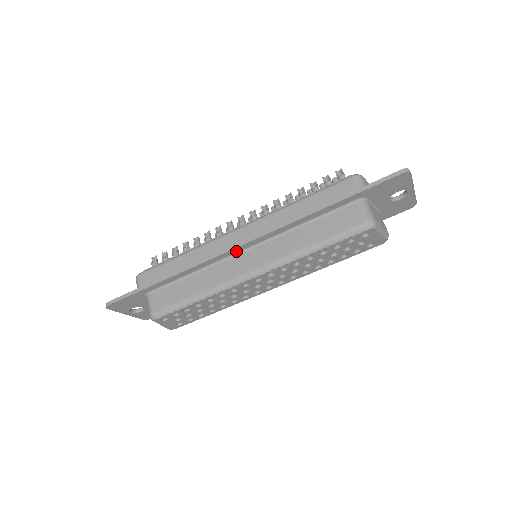
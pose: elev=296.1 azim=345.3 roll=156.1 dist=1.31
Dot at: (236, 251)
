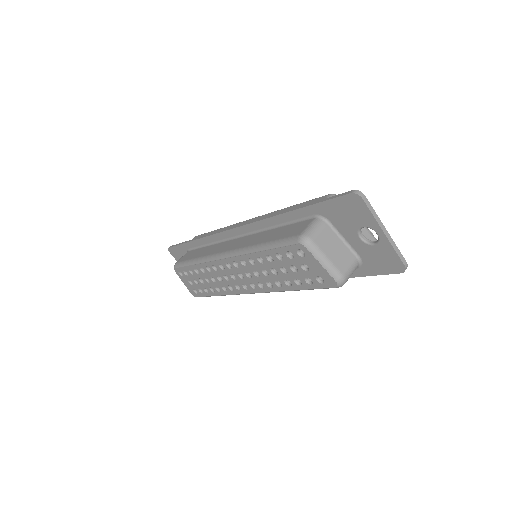
Dot at: (233, 235)
